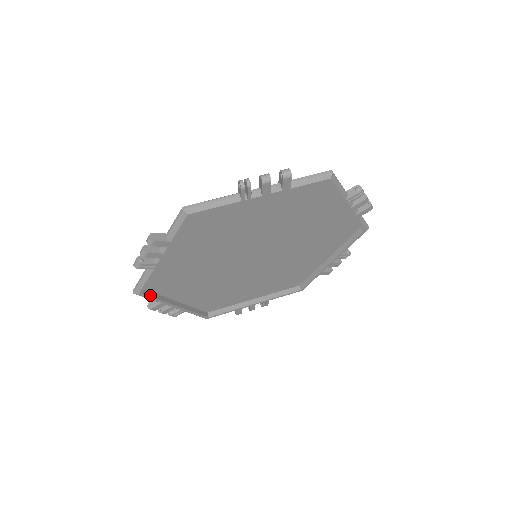
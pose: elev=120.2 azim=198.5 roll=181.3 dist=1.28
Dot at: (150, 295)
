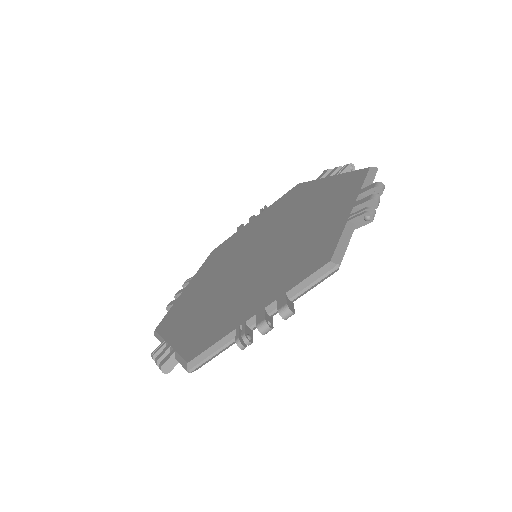
Dot at: occluded
